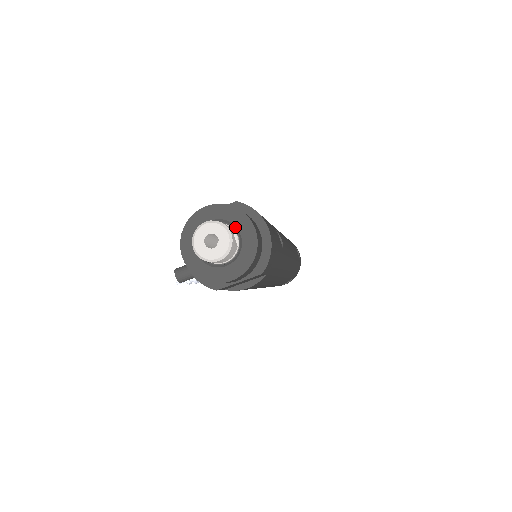
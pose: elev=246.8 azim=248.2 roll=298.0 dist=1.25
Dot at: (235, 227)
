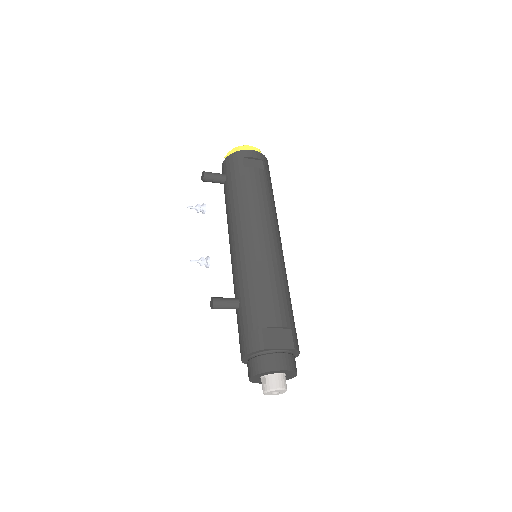
Dot at: (287, 375)
